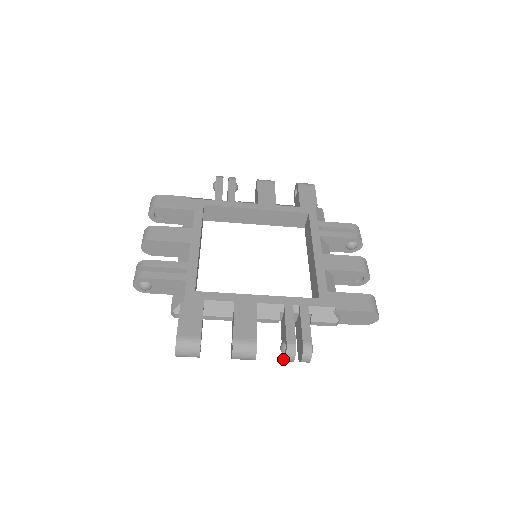
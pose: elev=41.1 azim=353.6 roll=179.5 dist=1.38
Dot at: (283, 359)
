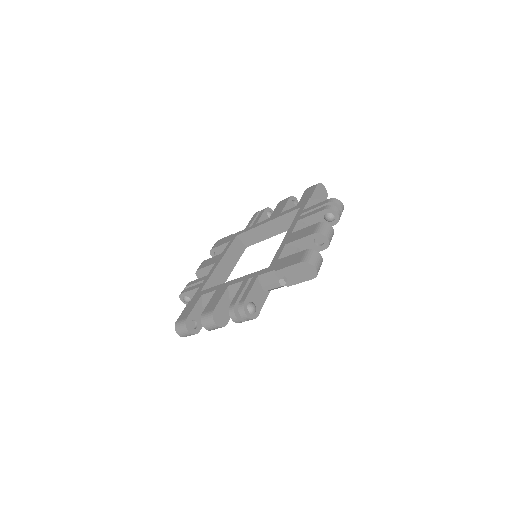
Dot at: (238, 322)
